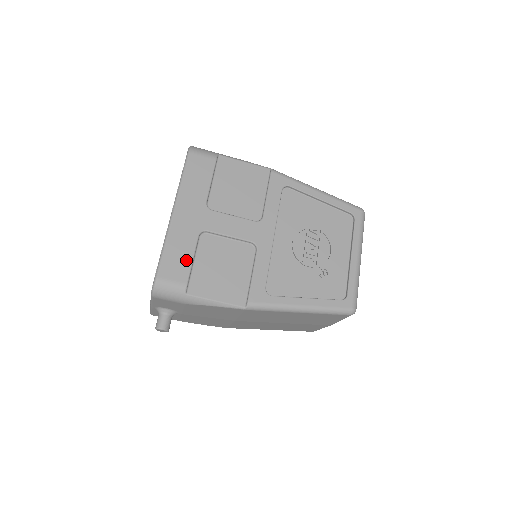
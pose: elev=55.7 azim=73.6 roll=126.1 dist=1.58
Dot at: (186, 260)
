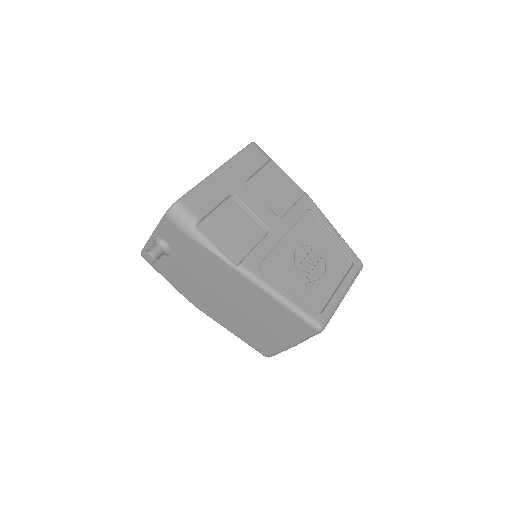
Dot at: (209, 204)
